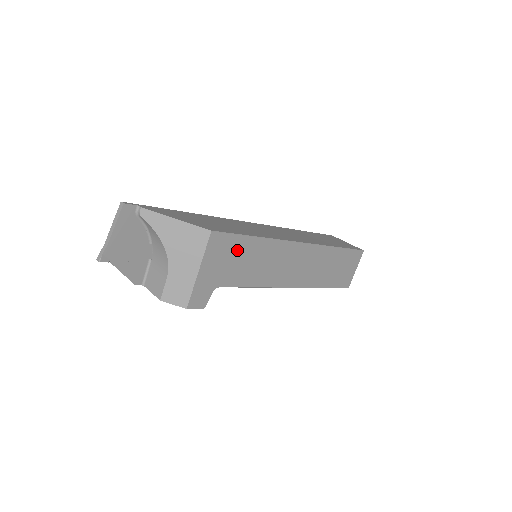
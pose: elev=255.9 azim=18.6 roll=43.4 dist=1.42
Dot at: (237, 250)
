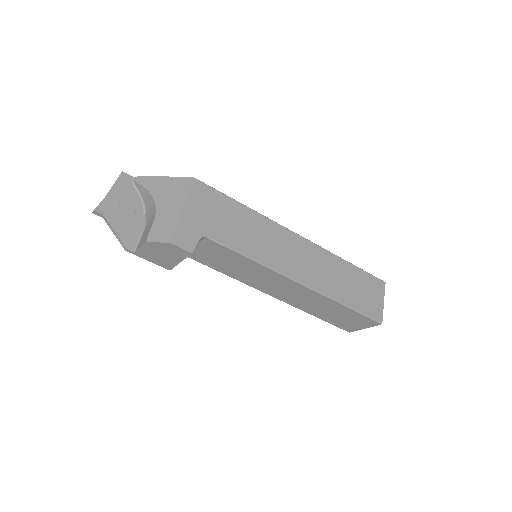
Dot at: (224, 208)
